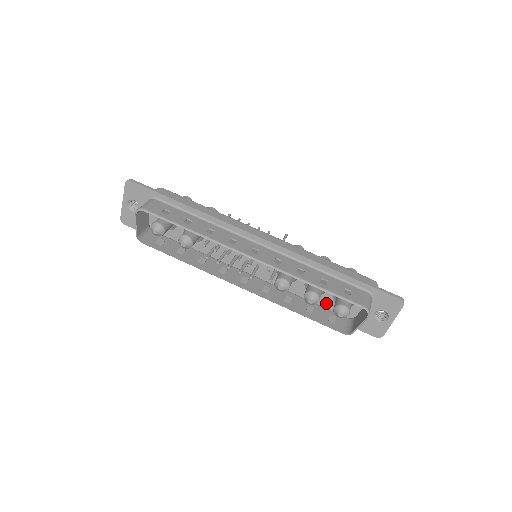
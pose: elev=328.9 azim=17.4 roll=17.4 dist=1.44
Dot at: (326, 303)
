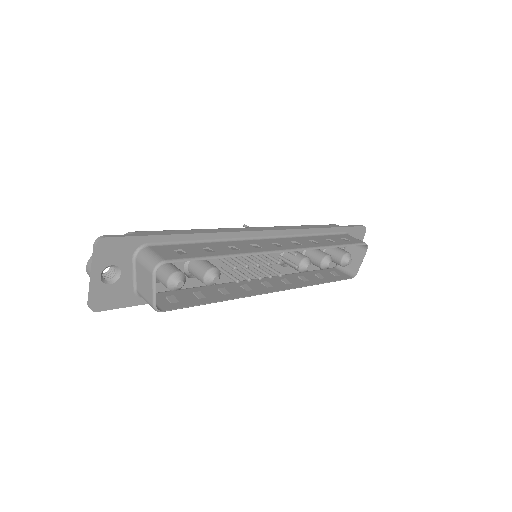
Dot at: occluded
